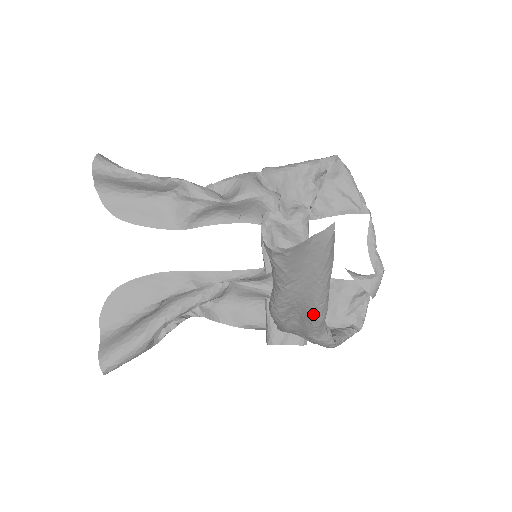
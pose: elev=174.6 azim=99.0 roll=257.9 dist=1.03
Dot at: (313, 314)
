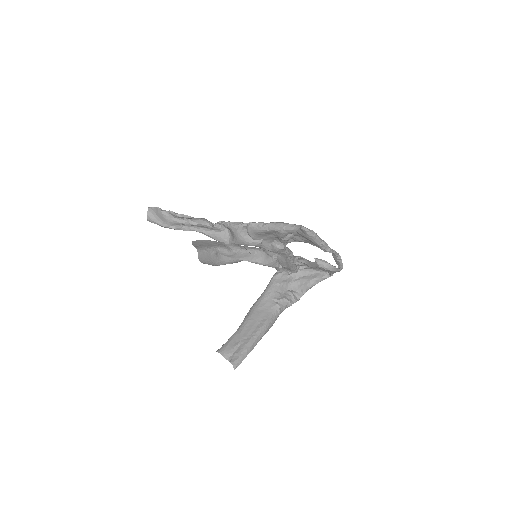
Dot at: occluded
